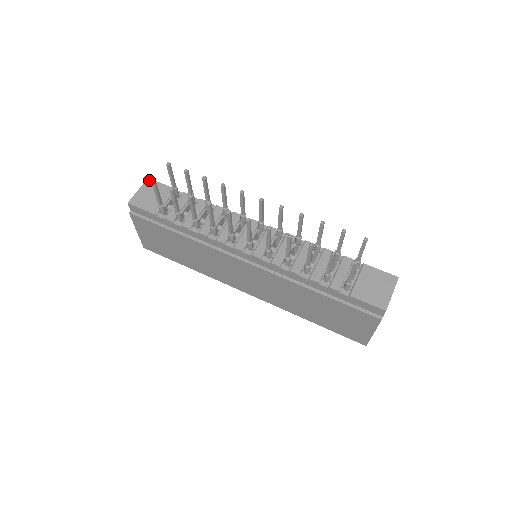
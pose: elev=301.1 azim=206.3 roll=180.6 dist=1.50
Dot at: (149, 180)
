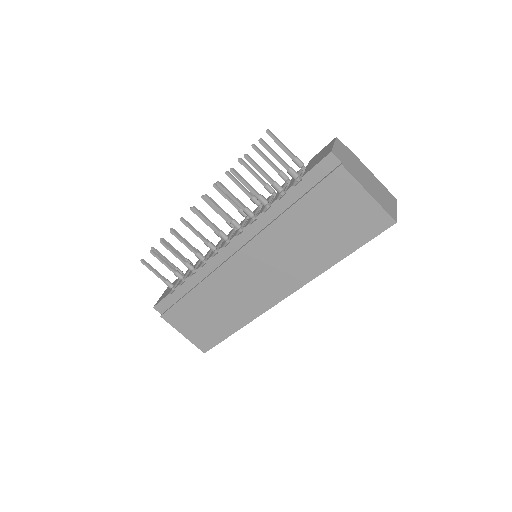
Dot at: (167, 288)
